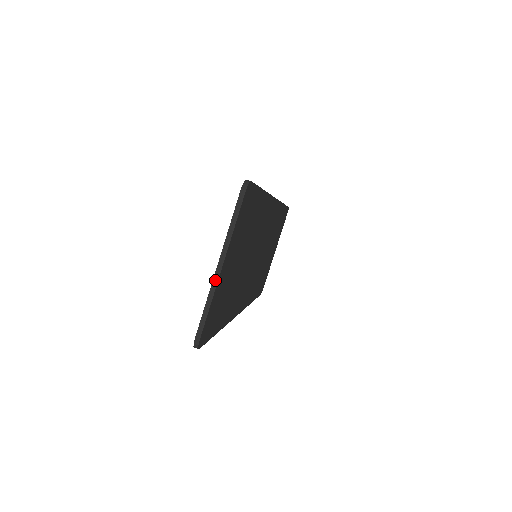
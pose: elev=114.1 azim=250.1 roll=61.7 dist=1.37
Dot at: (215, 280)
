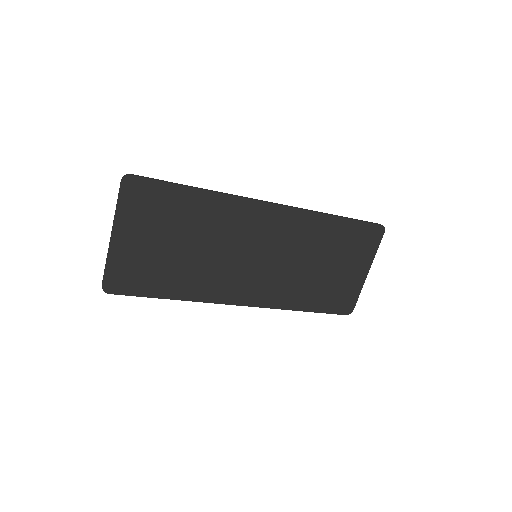
Dot at: (109, 245)
